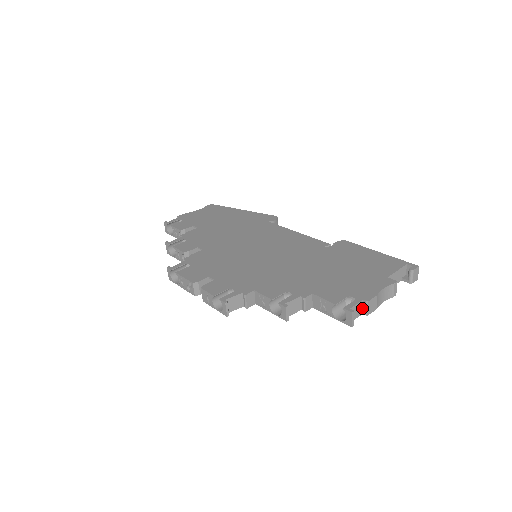
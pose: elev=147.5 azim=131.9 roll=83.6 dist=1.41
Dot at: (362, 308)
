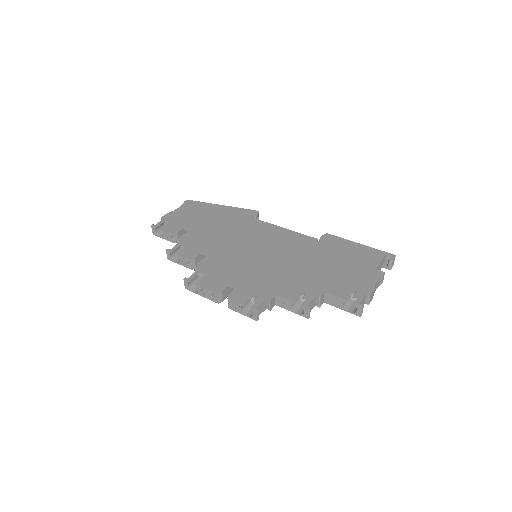
Dot at: (365, 299)
